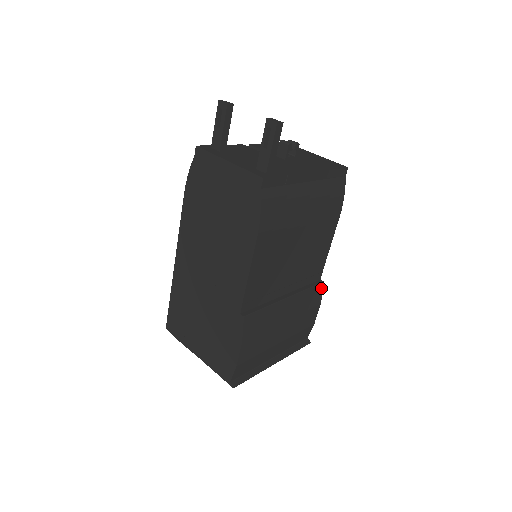
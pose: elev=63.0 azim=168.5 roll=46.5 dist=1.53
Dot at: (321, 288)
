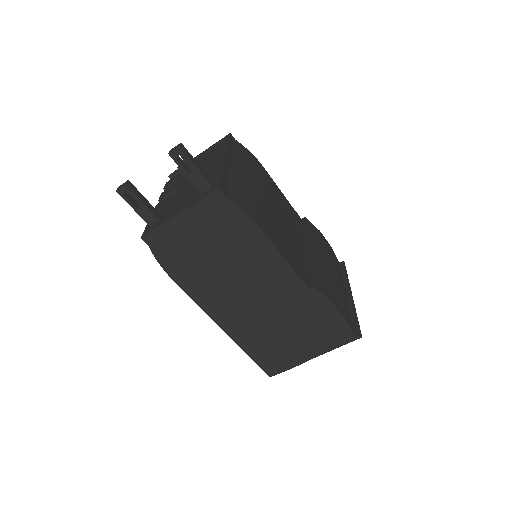
Dot at: (309, 222)
